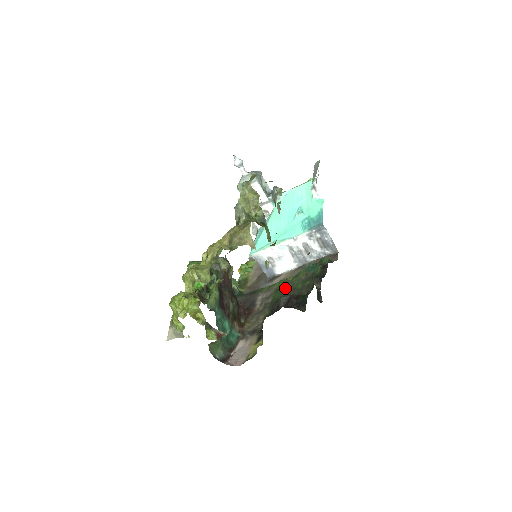
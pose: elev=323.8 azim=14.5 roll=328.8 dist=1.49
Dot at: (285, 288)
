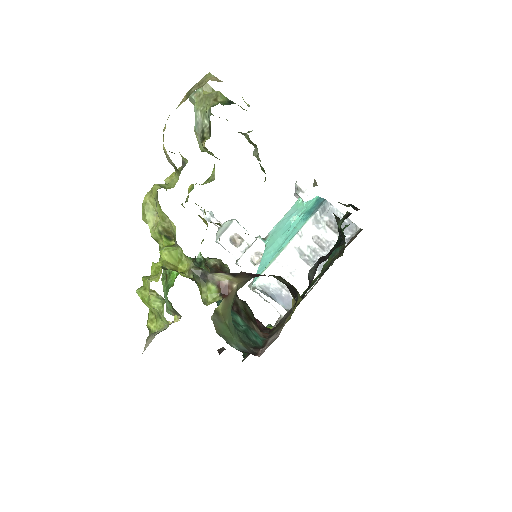
Dot at: occluded
